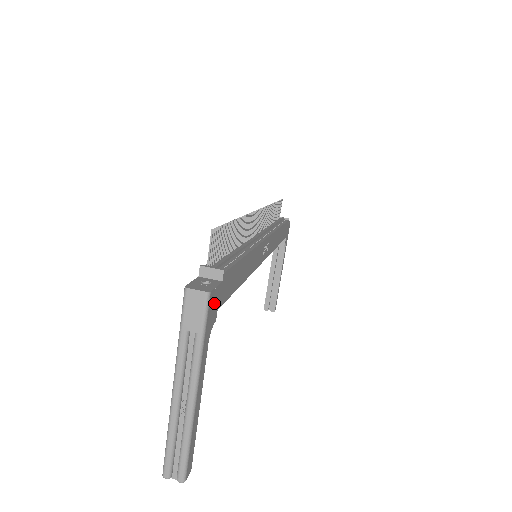
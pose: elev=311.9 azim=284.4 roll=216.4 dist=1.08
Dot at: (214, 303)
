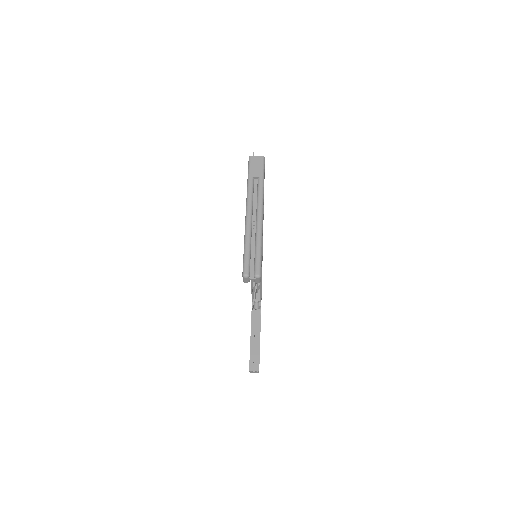
Dot at: (264, 174)
